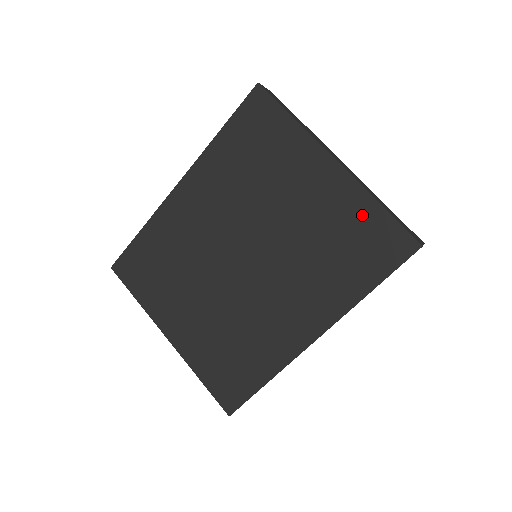
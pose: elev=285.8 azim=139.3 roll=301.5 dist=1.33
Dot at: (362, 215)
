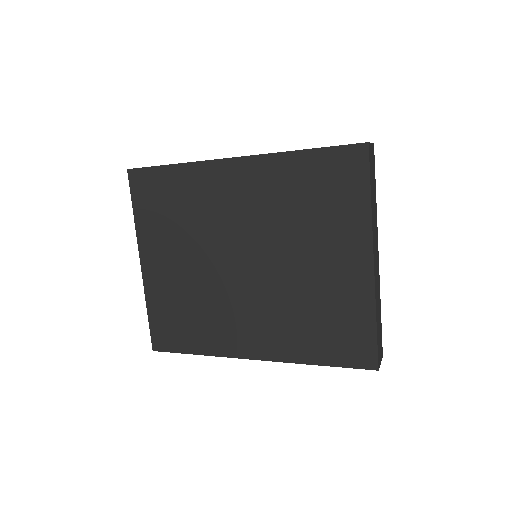
Dot at: (357, 315)
